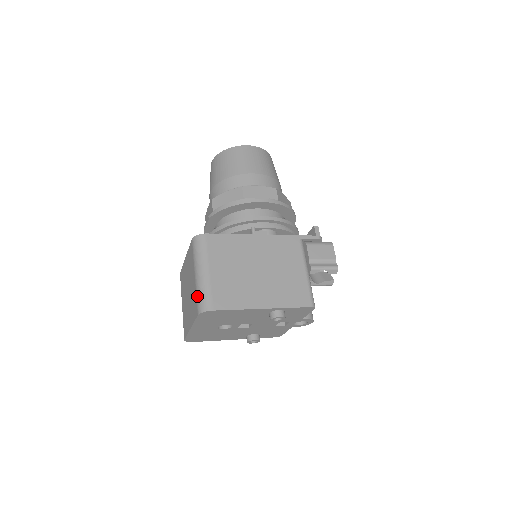
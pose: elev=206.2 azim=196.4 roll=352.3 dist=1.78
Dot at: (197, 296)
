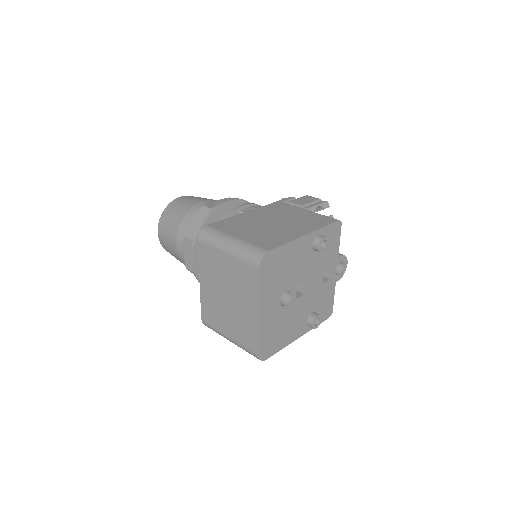
Dot at: (244, 259)
